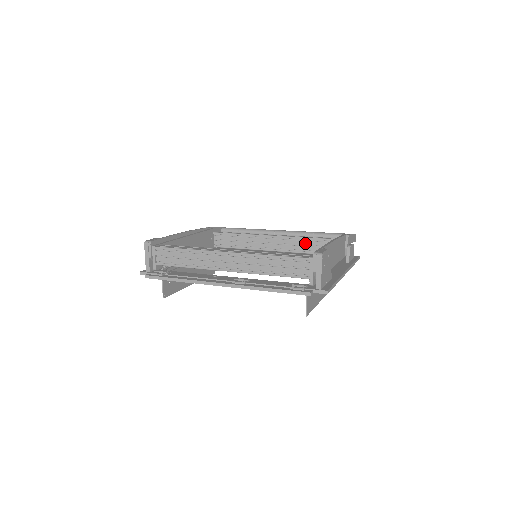
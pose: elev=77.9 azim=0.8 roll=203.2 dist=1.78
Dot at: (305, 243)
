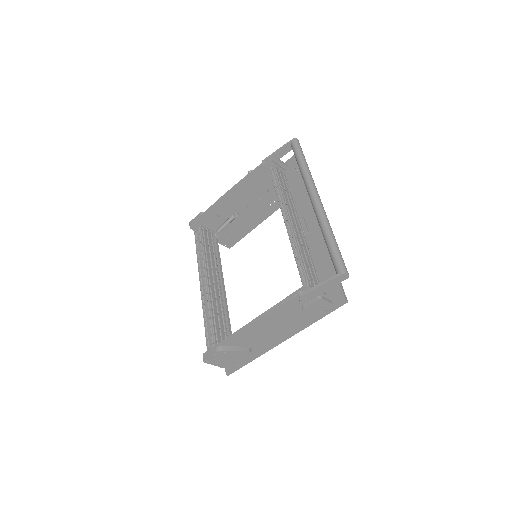
Dot at: occluded
